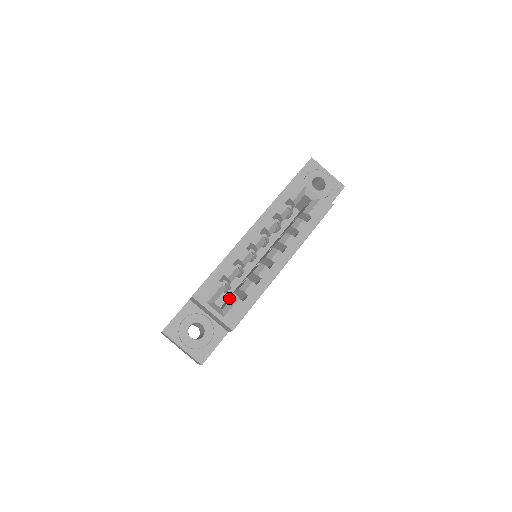
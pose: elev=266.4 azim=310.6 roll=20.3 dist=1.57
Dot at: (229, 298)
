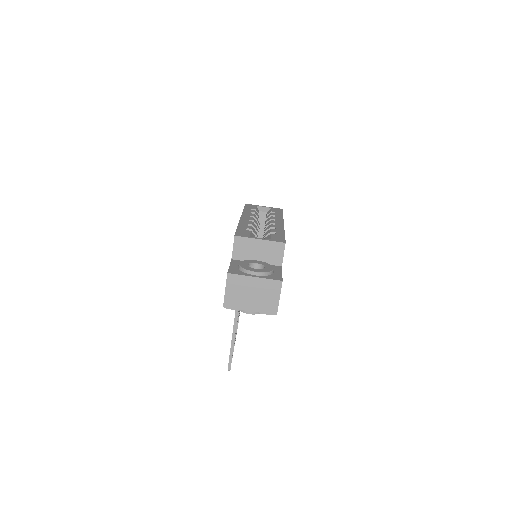
Dot at: occluded
